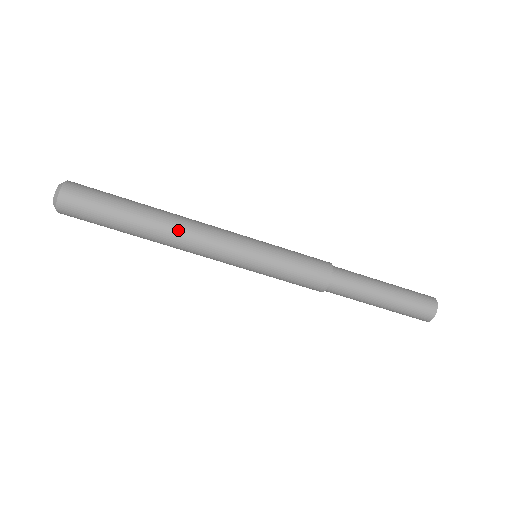
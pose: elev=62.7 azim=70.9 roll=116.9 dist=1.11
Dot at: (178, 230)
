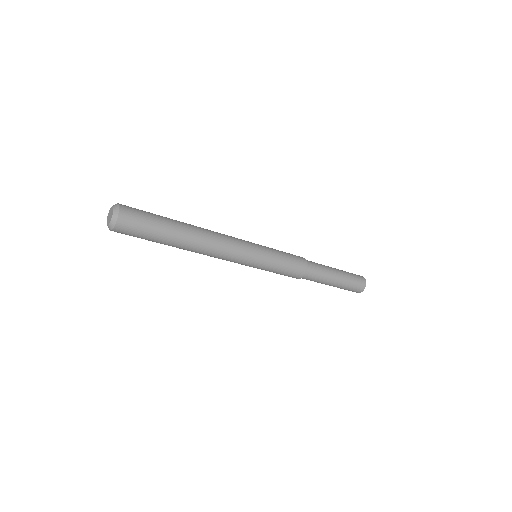
Dot at: occluded
